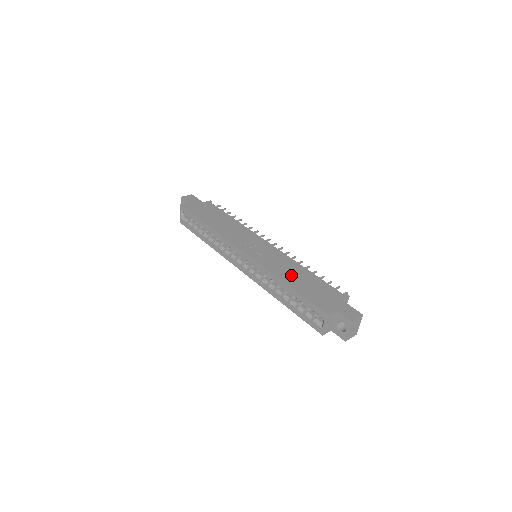
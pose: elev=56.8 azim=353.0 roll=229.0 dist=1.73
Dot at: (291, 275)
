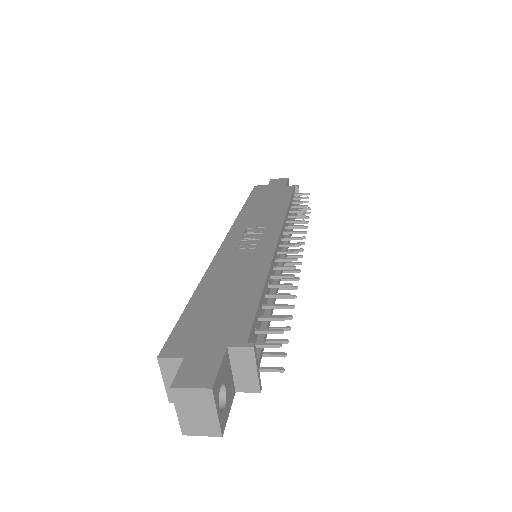
Dot at: (224, 283)
